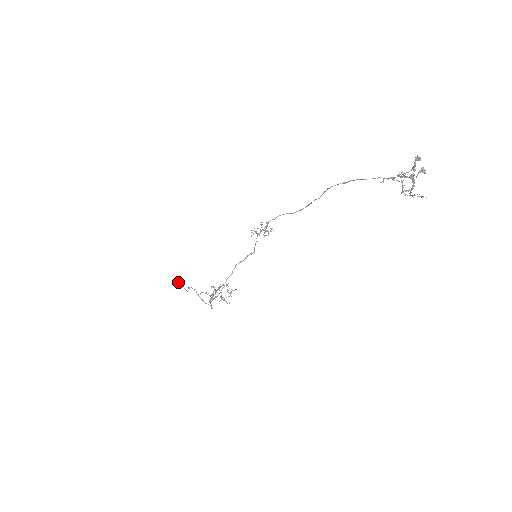
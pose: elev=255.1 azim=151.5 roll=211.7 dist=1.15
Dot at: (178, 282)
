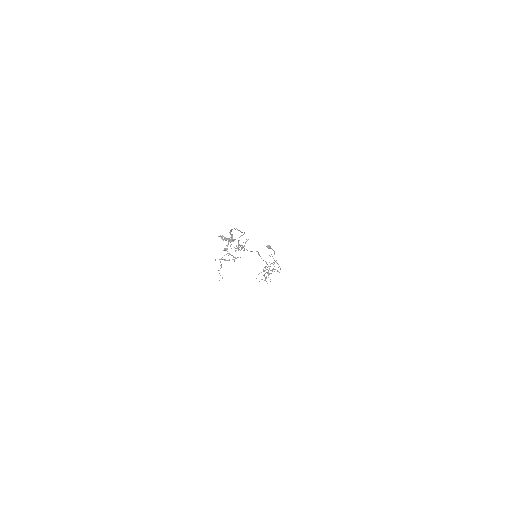
Dot at: (268, 248)
